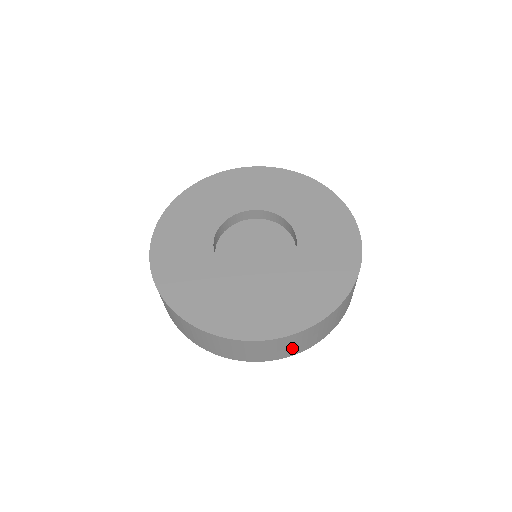
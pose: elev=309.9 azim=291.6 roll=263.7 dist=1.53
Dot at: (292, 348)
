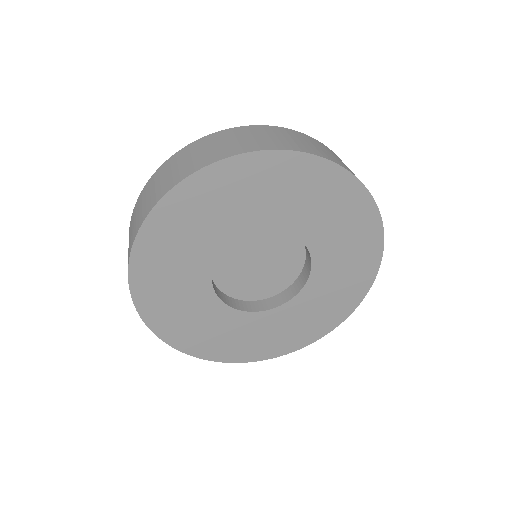
Dot at: occluded
